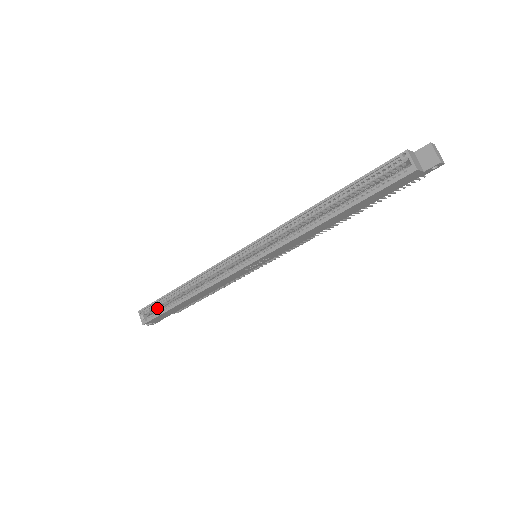
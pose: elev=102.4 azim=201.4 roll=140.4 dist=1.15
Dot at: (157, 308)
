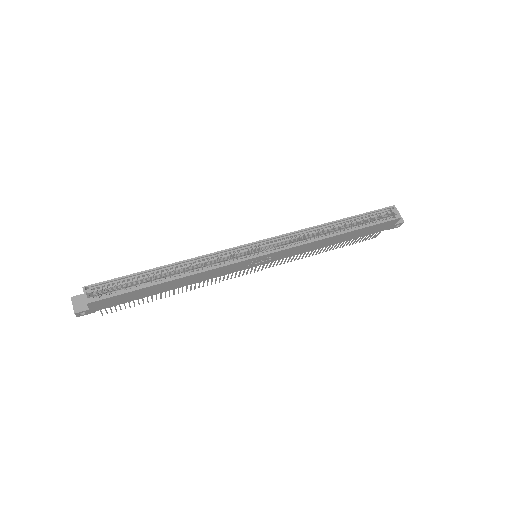
Dot at: (114, 288)
